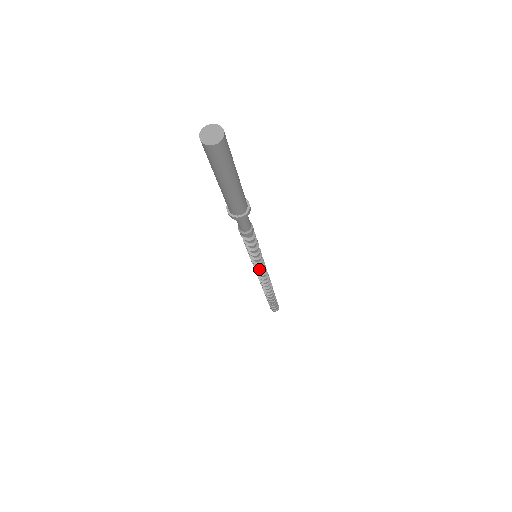
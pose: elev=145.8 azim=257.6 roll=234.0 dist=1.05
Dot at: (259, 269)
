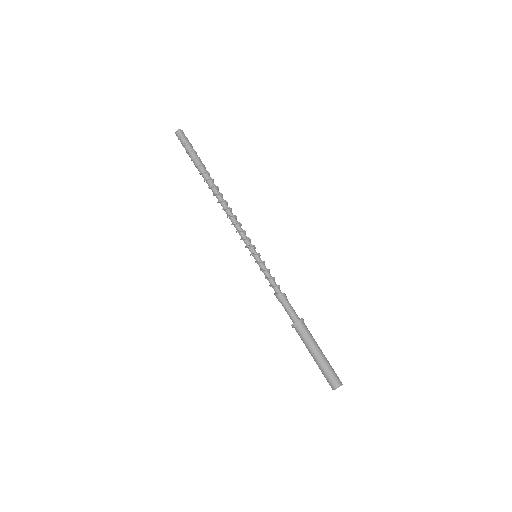
Dot at: occluded
